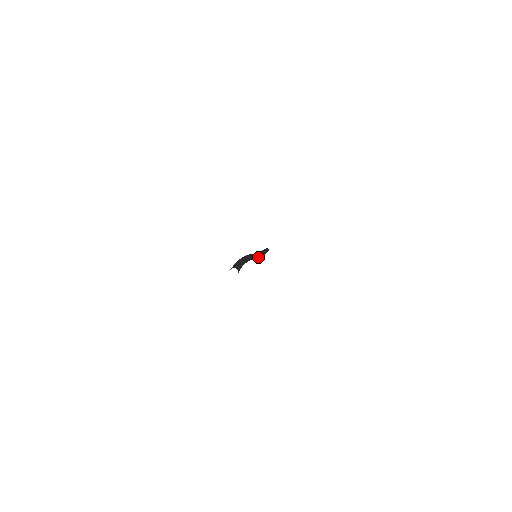
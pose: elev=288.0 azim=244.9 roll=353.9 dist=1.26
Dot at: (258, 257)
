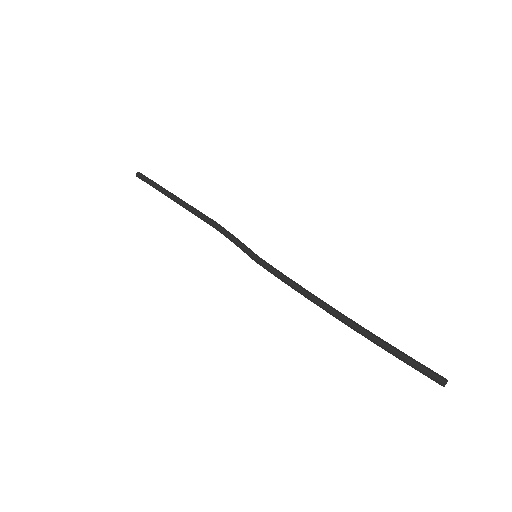
Dot at: (251, 251)
